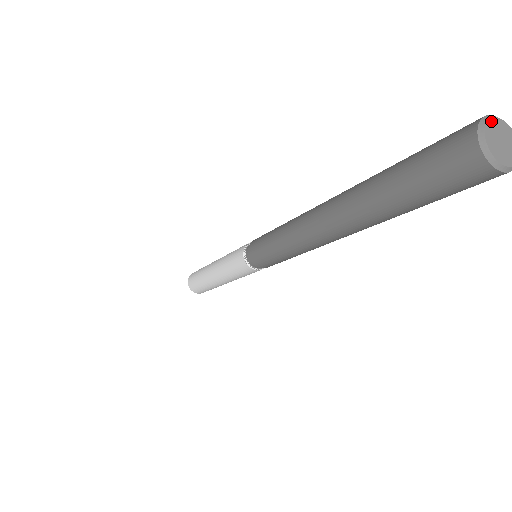
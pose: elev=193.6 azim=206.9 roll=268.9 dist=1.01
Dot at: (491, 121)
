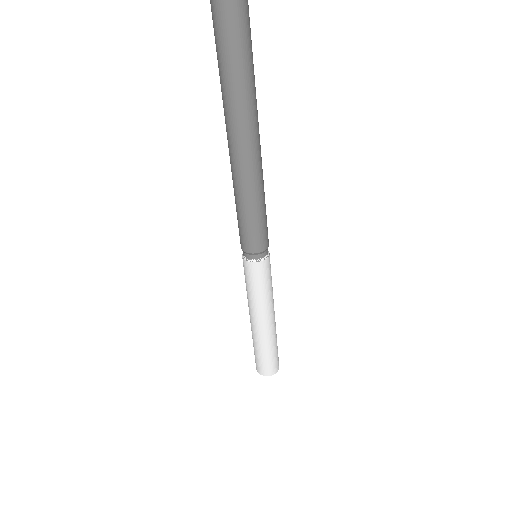
Dot at: out of frame
